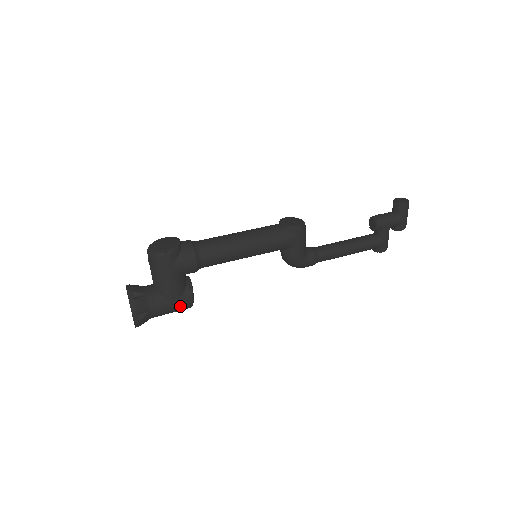
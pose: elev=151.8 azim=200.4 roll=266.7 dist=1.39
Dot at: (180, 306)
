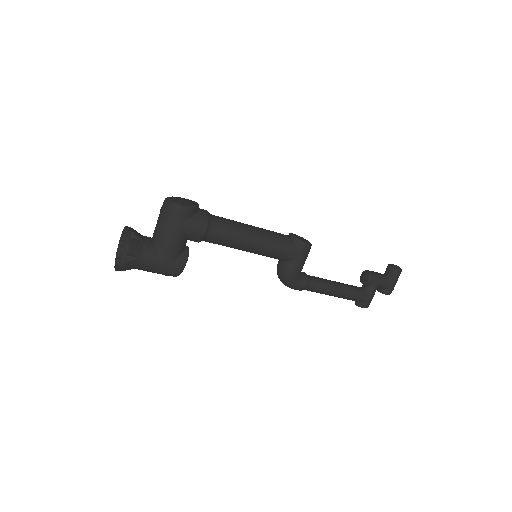
Dot at: (169, 268)
